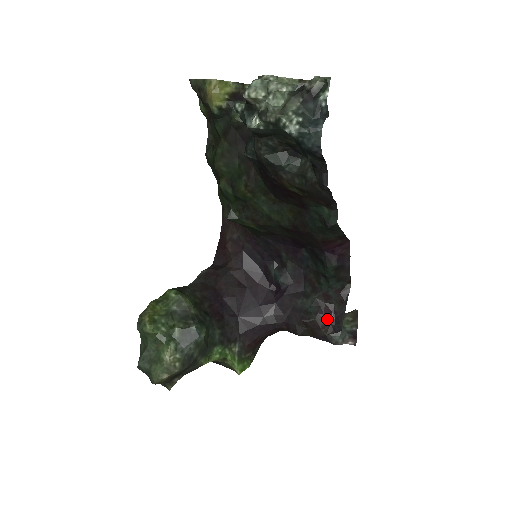
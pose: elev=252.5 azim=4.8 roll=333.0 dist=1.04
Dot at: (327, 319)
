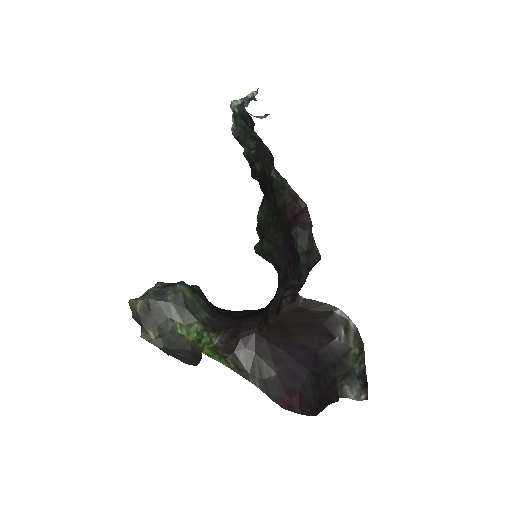
Dot at: (292, 292)
